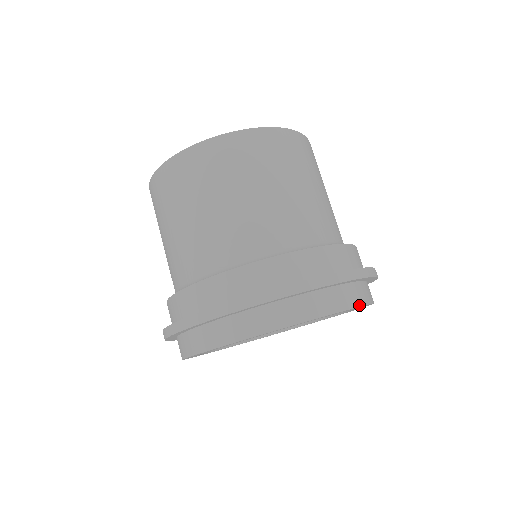
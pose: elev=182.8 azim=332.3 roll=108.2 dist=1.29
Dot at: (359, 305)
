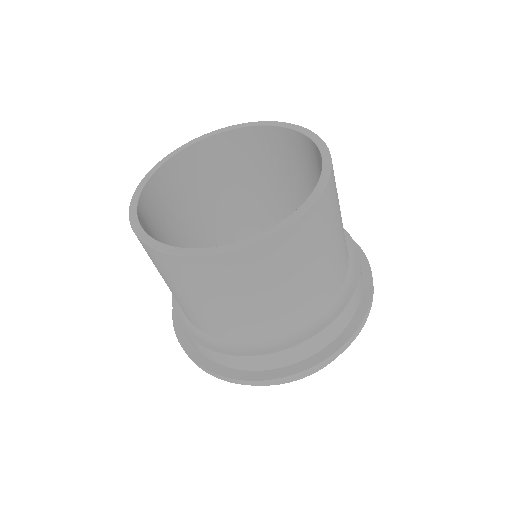
Dot at: occluded
